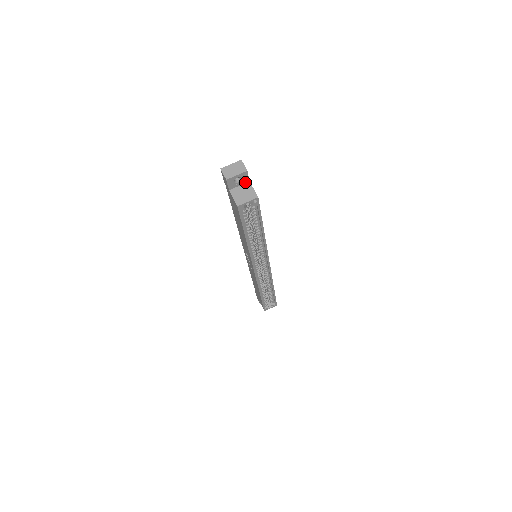
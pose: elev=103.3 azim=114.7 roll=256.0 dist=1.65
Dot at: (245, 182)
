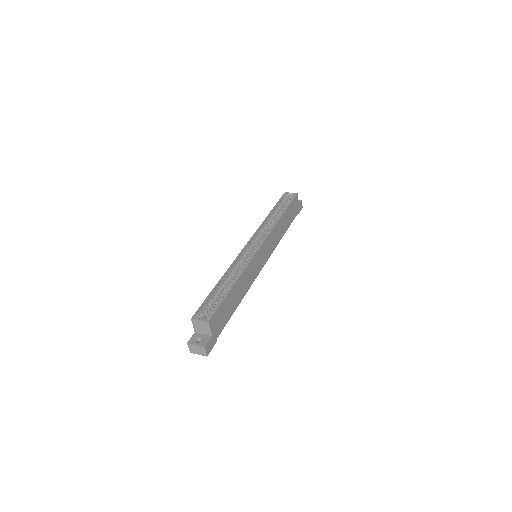
Dot at: occluded
